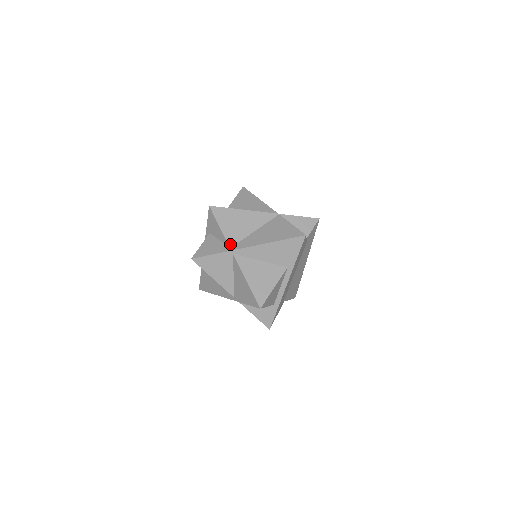
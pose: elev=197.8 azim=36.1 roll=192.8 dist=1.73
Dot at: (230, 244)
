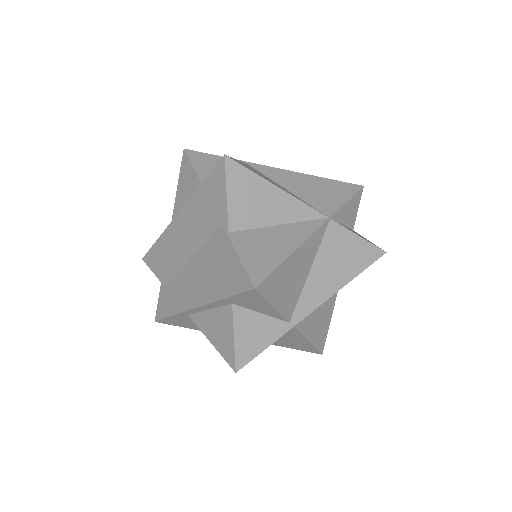
Dot at: (289, 318)
